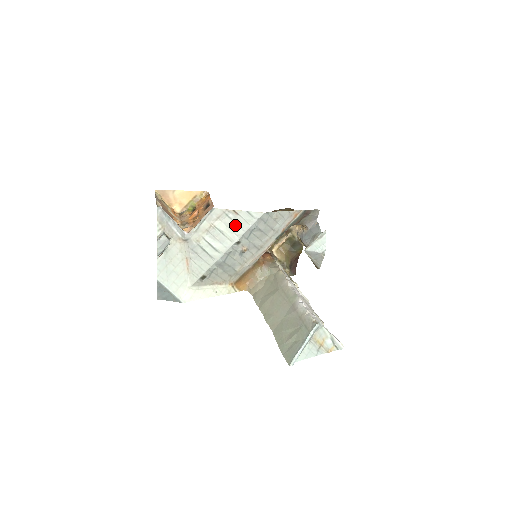
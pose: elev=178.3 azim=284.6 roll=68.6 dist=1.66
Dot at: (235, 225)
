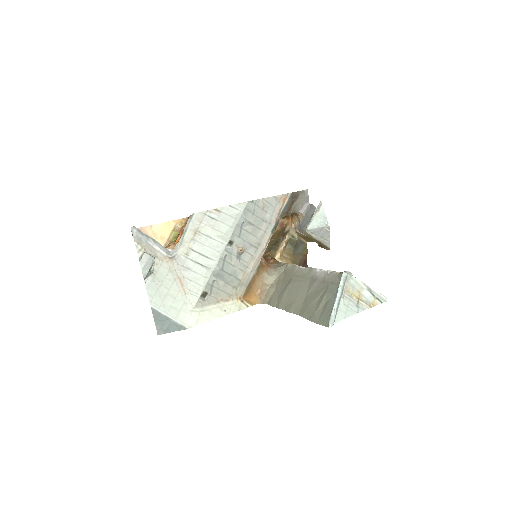
Dot at: (221, 225)
